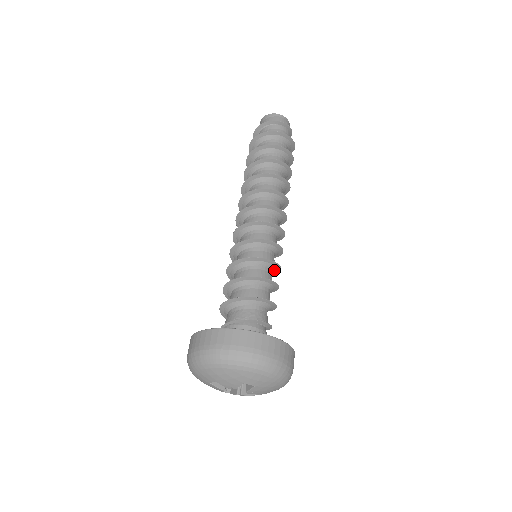
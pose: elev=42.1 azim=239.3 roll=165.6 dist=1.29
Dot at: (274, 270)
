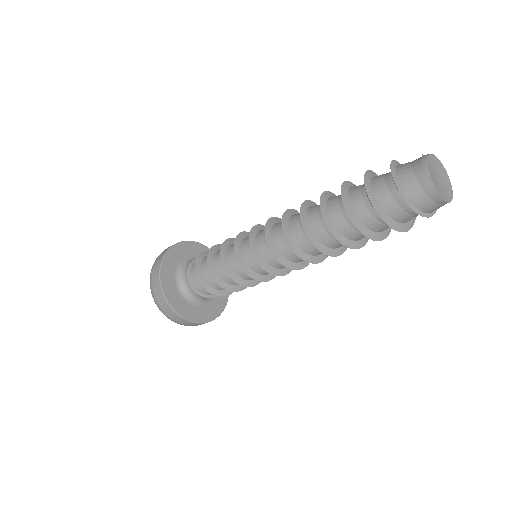
Dot at: occluded
